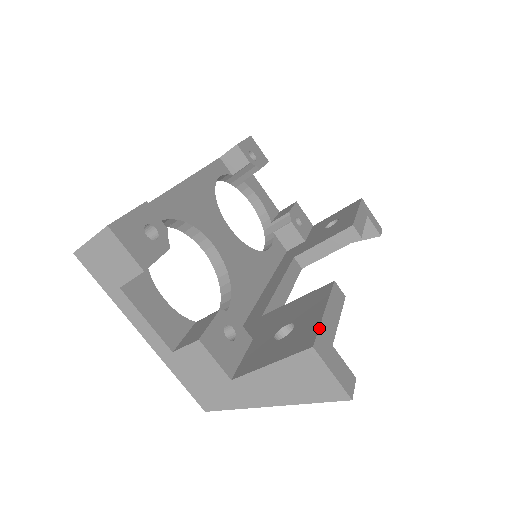
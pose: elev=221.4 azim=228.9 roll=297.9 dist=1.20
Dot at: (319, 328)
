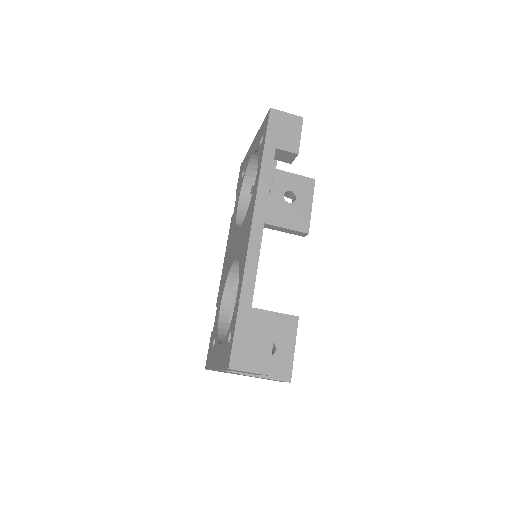
Dot at: occluded
